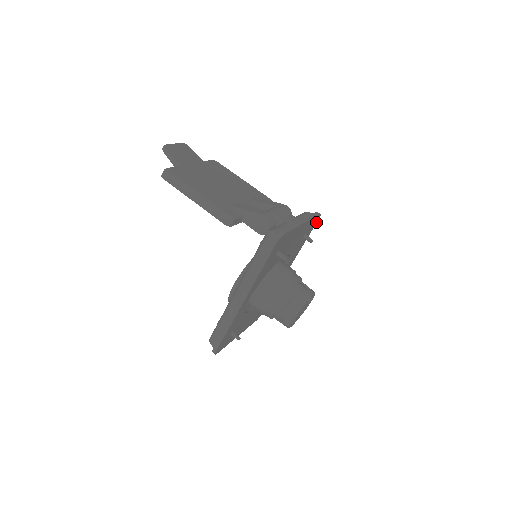
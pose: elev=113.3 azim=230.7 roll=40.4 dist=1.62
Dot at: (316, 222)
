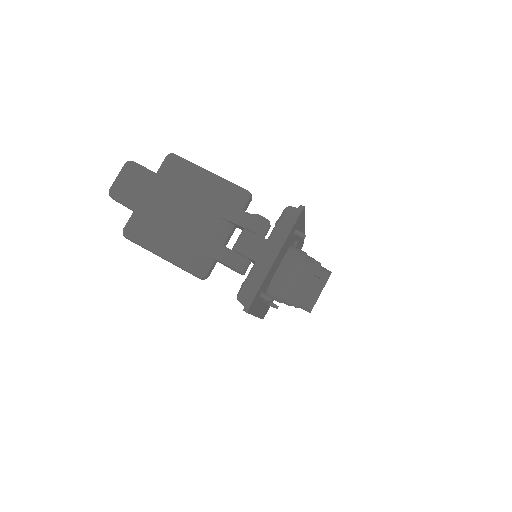
Dot at: (304, 209)
